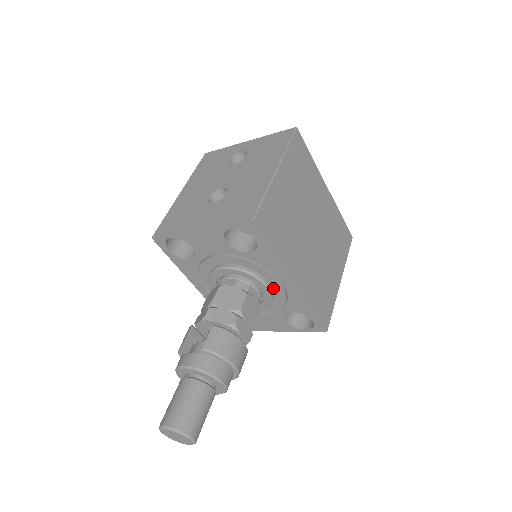
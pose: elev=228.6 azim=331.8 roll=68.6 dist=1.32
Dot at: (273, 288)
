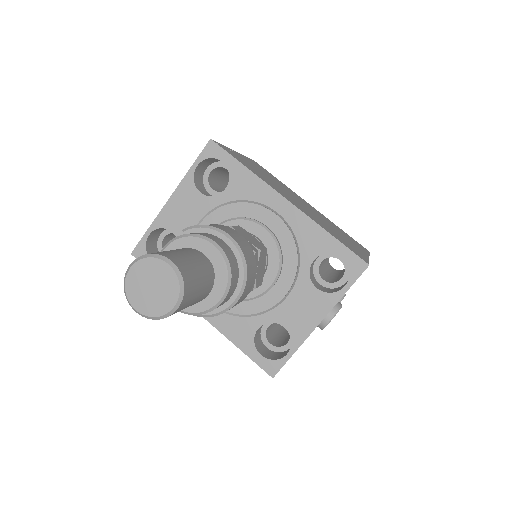
Dot at: (272, 231)
